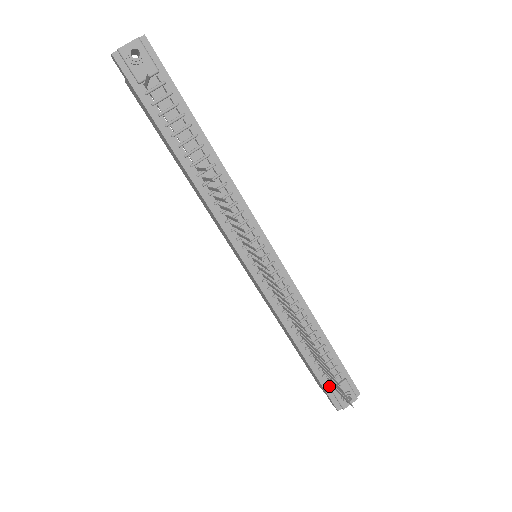
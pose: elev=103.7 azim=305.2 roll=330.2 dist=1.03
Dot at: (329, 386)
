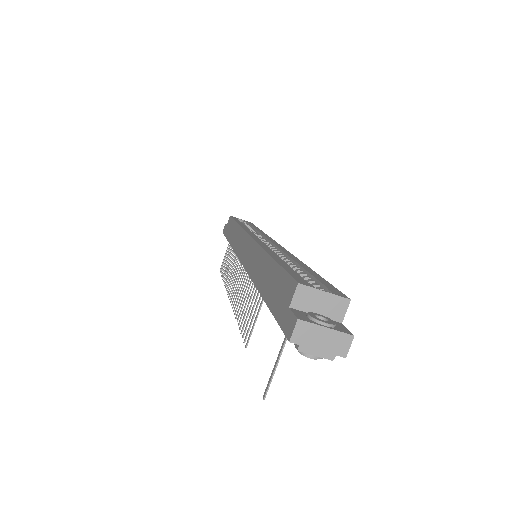
Dot at: occluded
